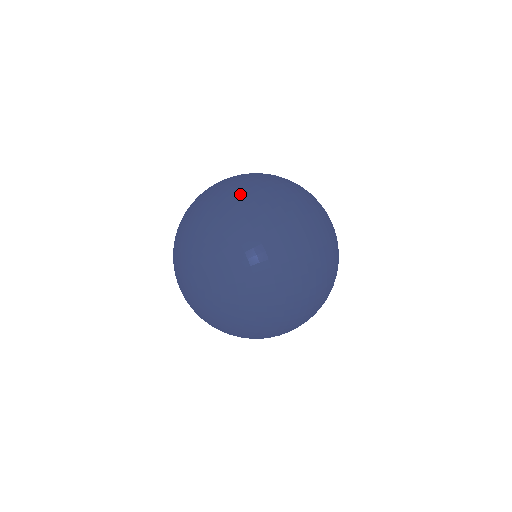
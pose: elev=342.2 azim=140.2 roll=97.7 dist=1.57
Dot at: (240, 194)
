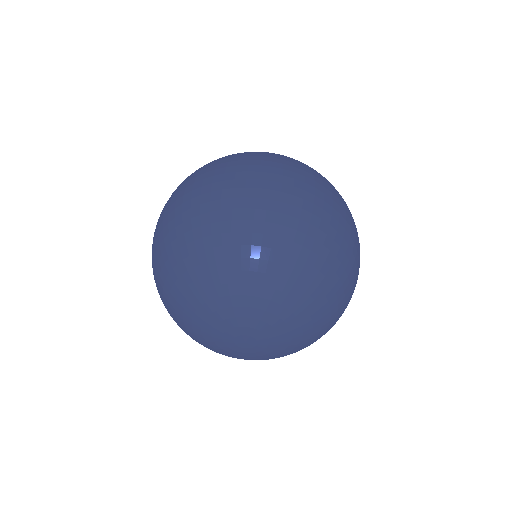
Dot at: (268, 204)
